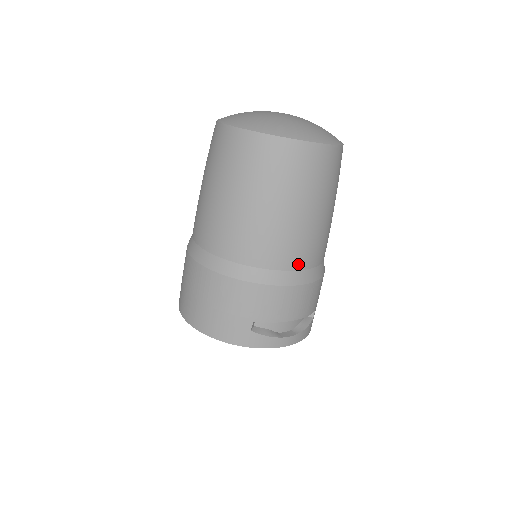
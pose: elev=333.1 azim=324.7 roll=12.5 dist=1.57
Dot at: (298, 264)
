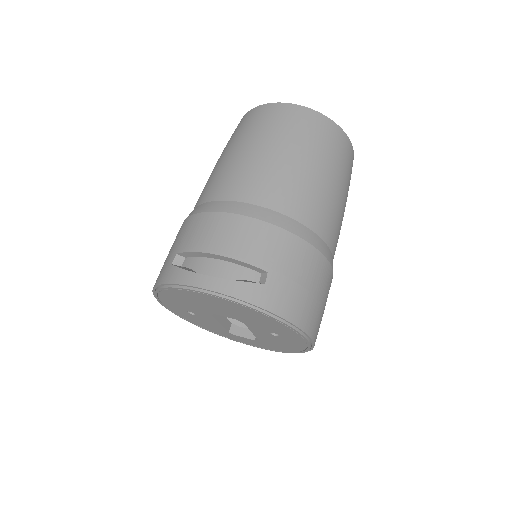
Dot at: (236, 195)
